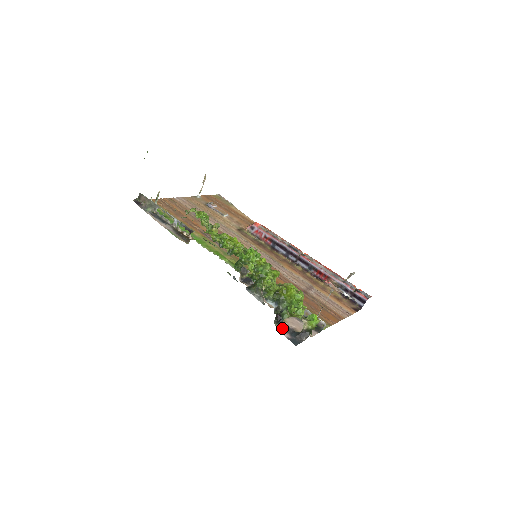
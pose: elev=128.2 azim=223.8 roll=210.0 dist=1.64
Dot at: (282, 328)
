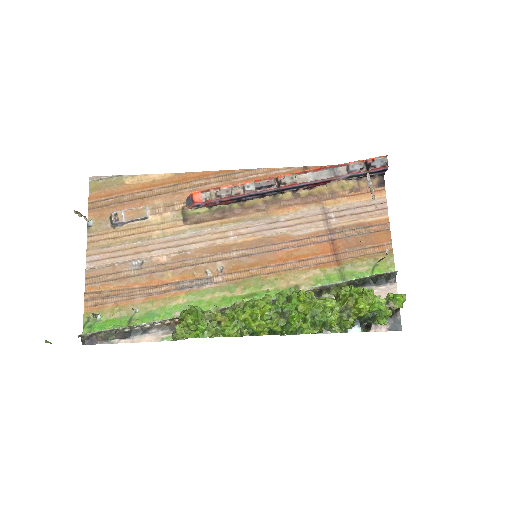
Dot at: (373, 324)
